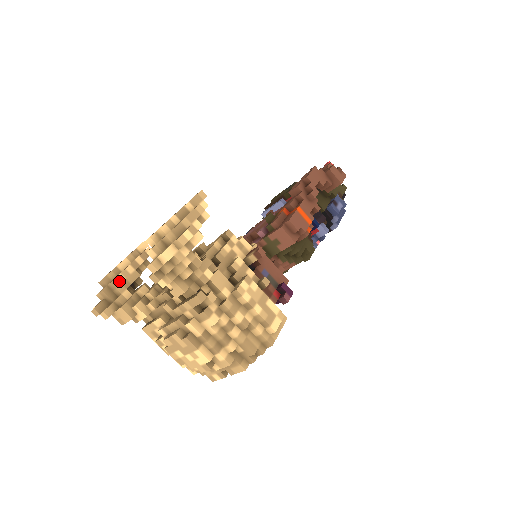
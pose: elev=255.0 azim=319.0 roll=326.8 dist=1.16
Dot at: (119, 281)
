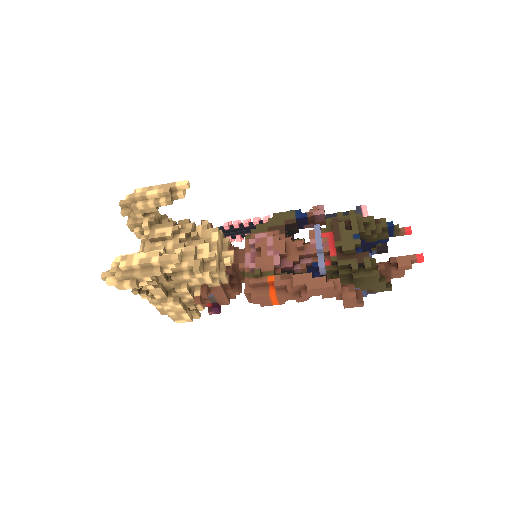
Dot at: (138, 208)
